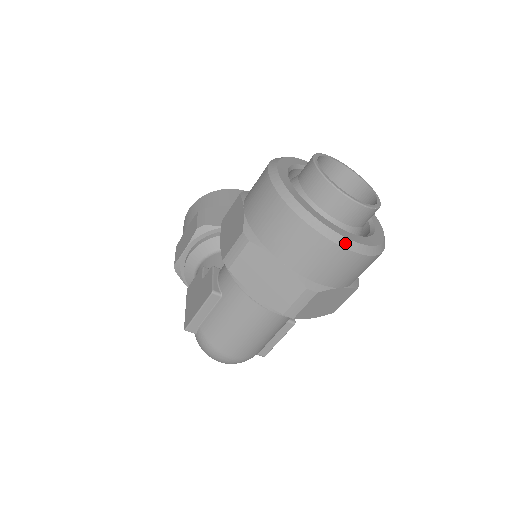
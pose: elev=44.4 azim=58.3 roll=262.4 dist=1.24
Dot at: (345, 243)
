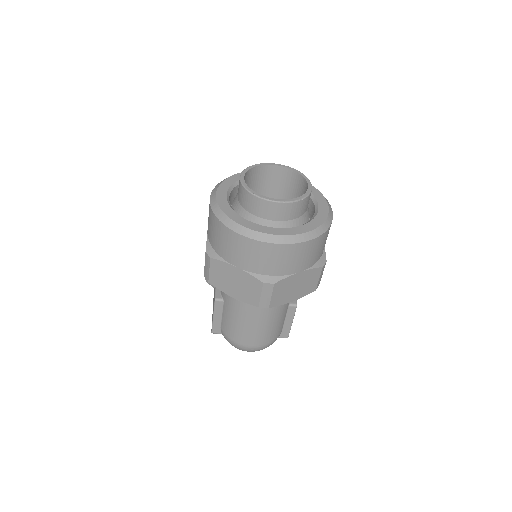
Dot at: (275, 240)
